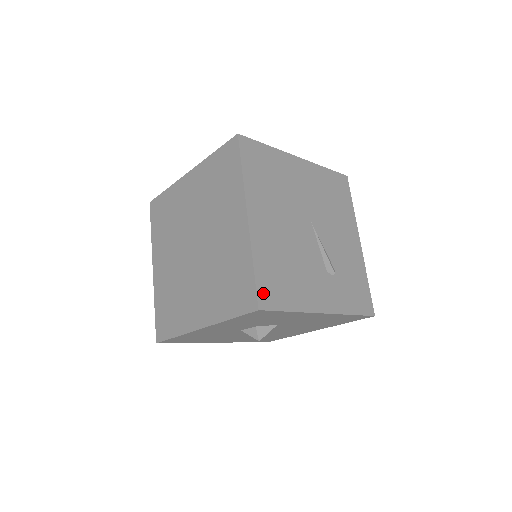
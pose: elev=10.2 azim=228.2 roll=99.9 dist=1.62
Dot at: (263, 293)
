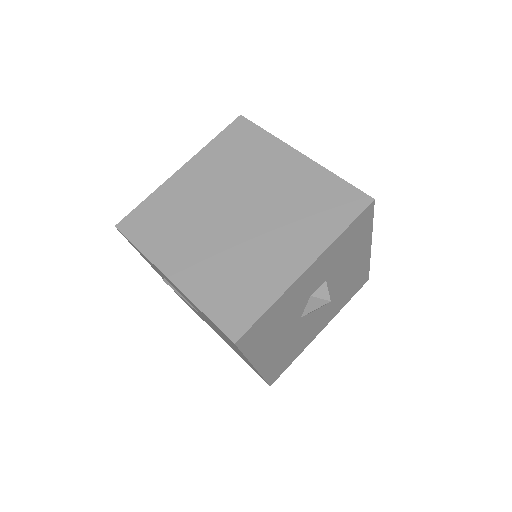
Dot at: occluded
